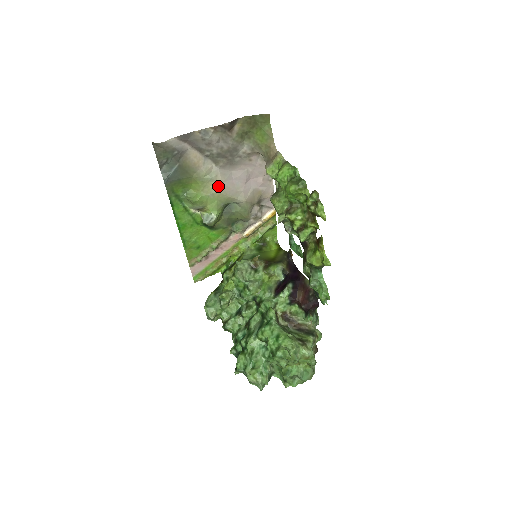
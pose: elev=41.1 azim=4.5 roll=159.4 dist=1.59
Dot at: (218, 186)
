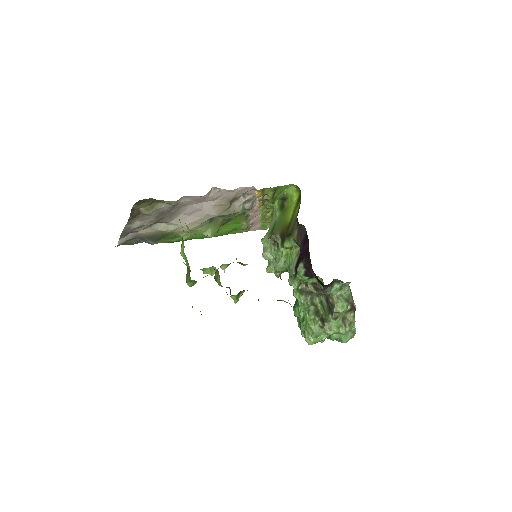
Dot at: (184, 228)
